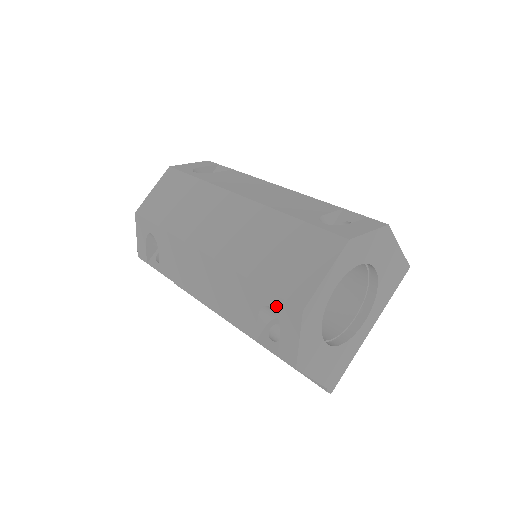
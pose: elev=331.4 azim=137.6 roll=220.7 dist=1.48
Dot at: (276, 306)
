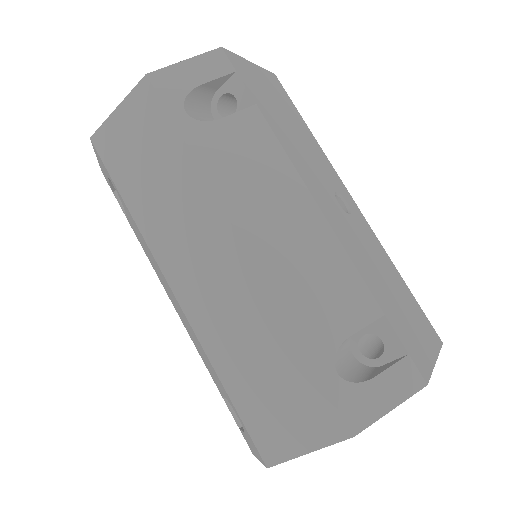
Dot at: (243, 427)
